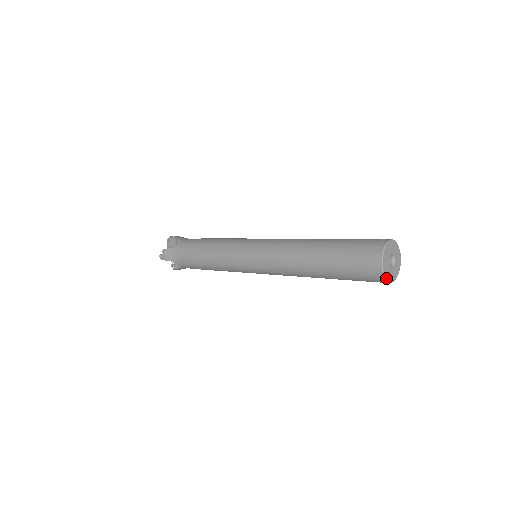
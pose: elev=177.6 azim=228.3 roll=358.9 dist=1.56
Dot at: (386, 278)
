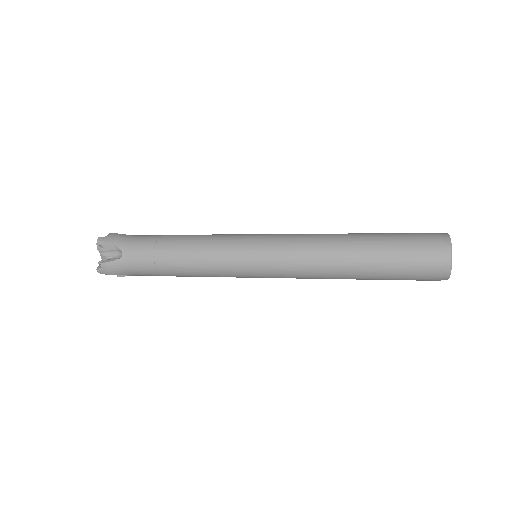
Dot at: occluded
